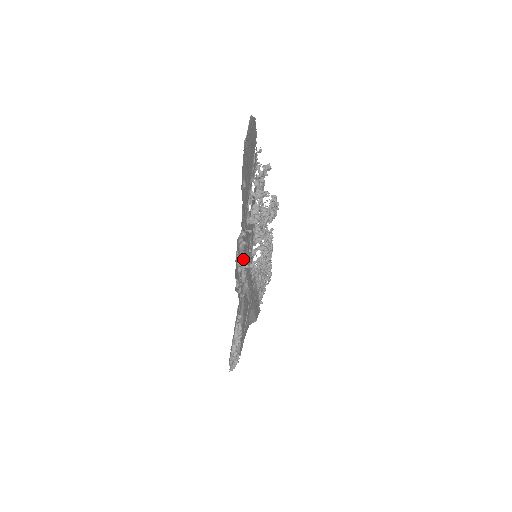
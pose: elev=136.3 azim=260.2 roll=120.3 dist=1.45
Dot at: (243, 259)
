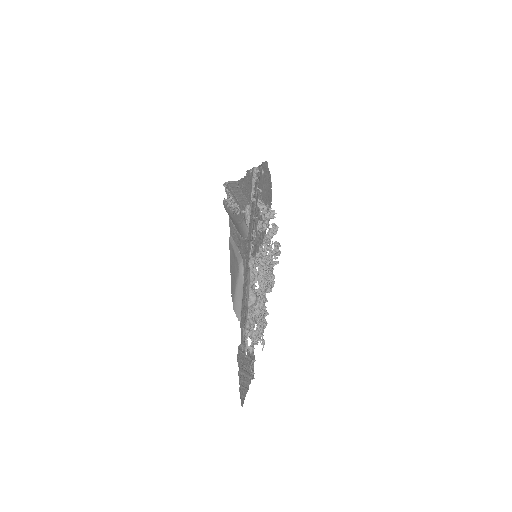
Dot at: (252, 190)
